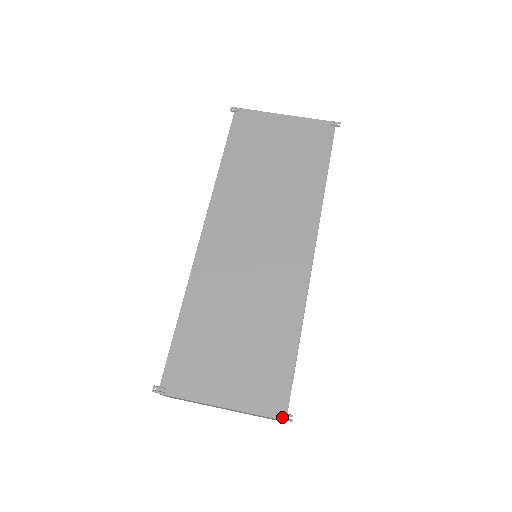
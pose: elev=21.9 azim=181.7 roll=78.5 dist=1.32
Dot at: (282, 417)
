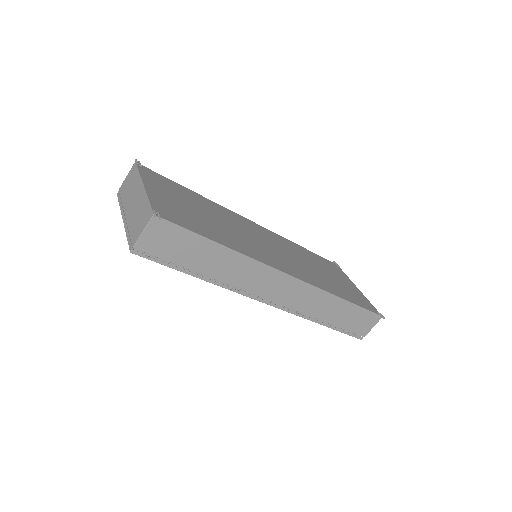
Dot at: (156, 212)
